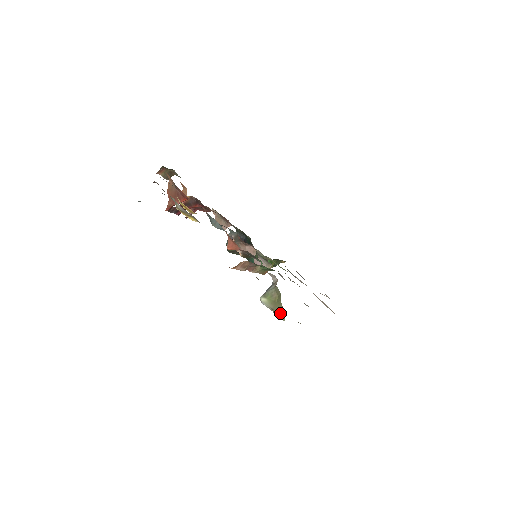
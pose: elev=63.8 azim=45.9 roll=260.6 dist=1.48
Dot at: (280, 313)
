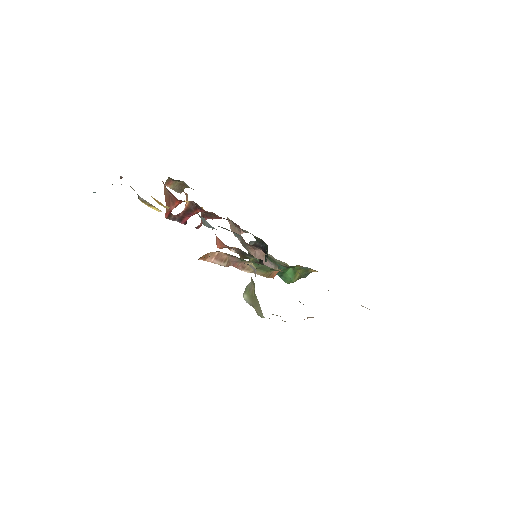
Dot at: (258, 309)
